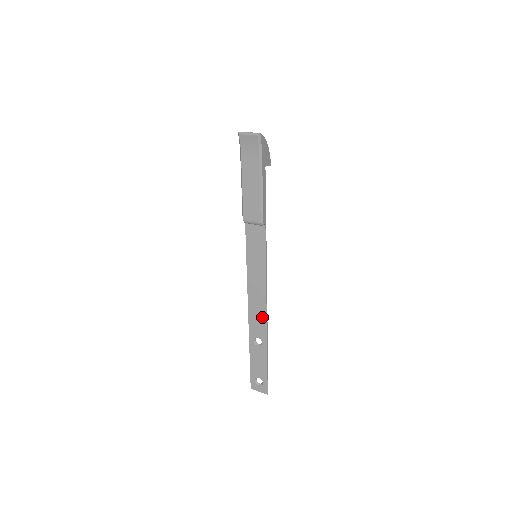
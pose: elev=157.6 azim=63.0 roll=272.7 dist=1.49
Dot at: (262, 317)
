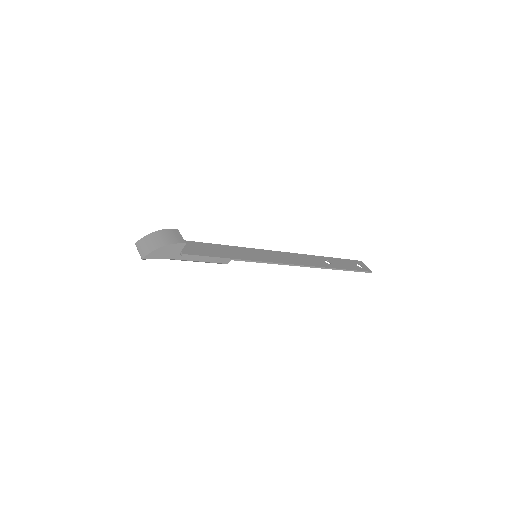
Dot at: (309, 264)
